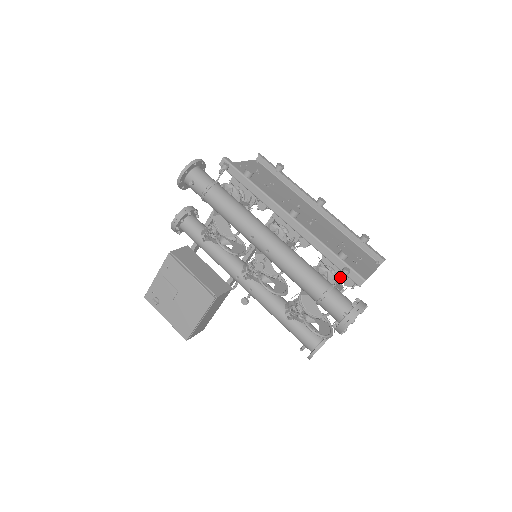
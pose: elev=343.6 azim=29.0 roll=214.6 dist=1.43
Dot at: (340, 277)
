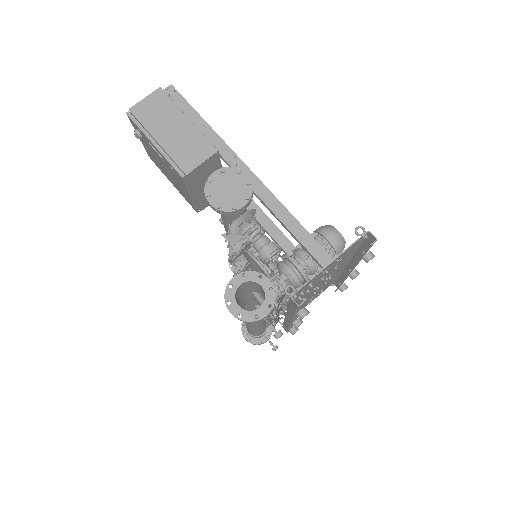
Dot at: (270, 343)
